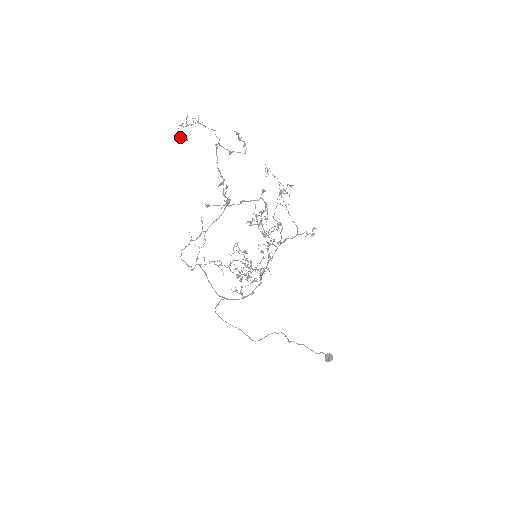
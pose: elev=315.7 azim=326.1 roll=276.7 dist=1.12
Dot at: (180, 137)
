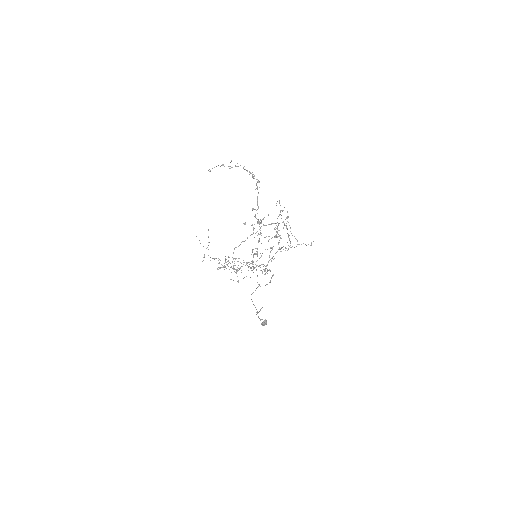
Dot at: occluded
